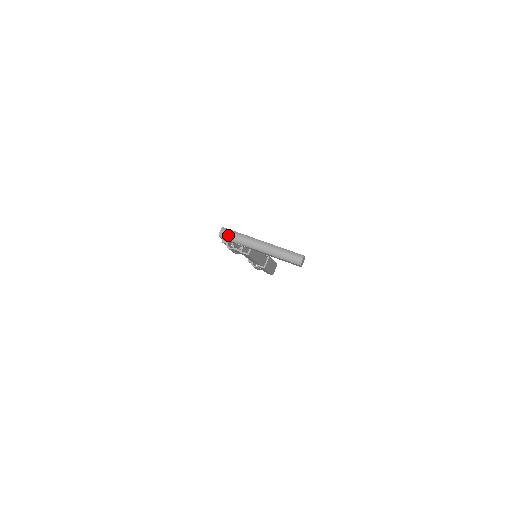
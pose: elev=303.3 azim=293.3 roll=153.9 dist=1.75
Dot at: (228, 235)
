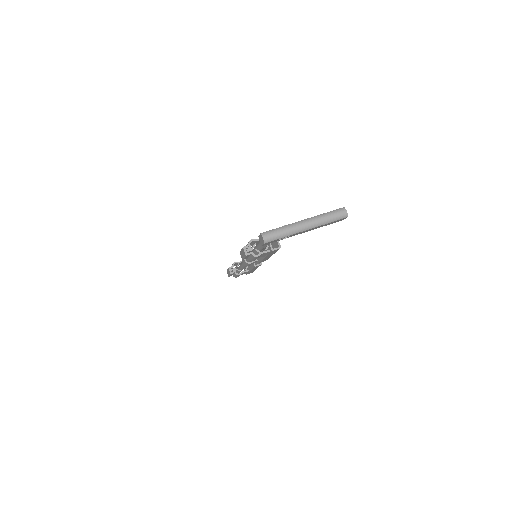
Dot at: (273, 236)
